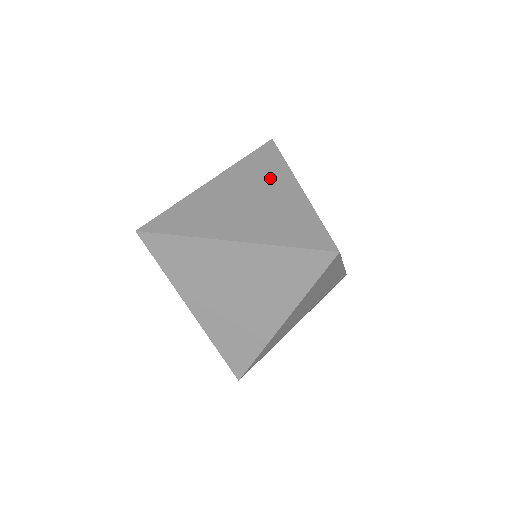
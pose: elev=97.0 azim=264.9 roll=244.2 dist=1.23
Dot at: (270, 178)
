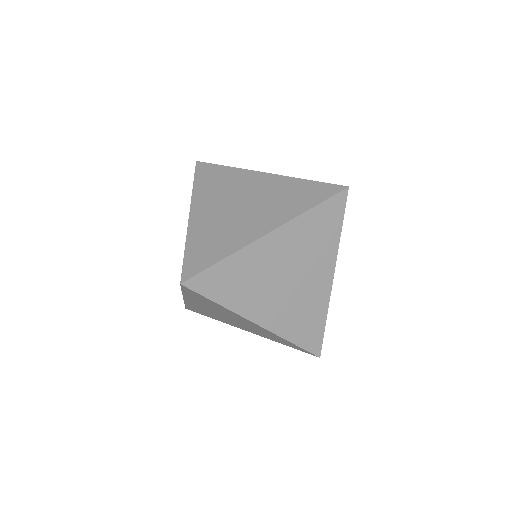
Dot at: occluded
